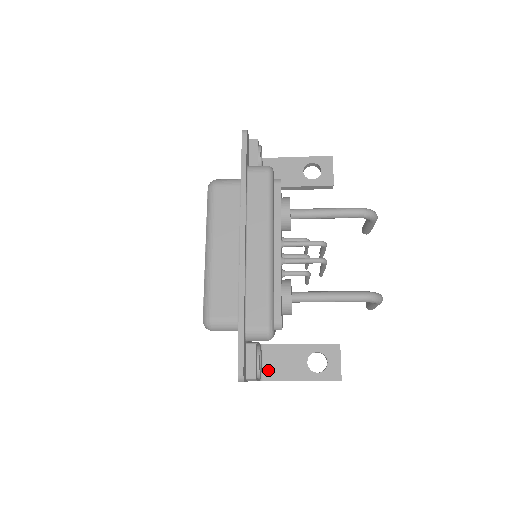
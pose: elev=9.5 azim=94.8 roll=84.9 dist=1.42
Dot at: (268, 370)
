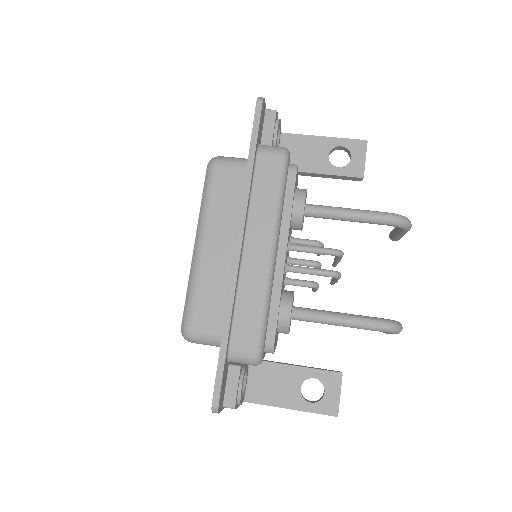
Dot at: (254, 391)
